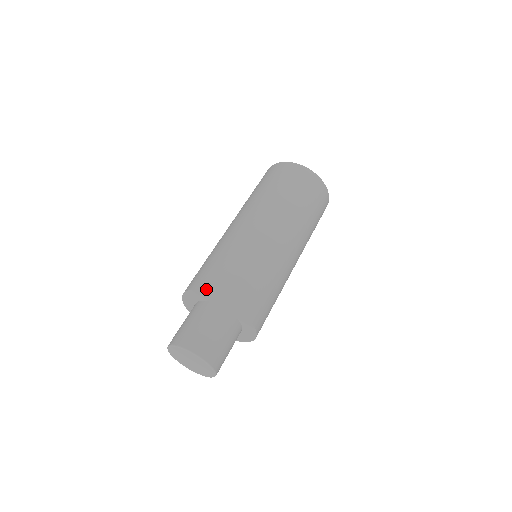
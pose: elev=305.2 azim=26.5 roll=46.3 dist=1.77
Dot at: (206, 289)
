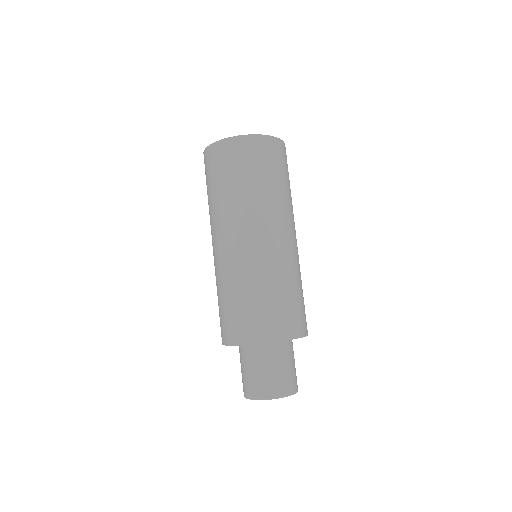
Dot at: (225, 342)
